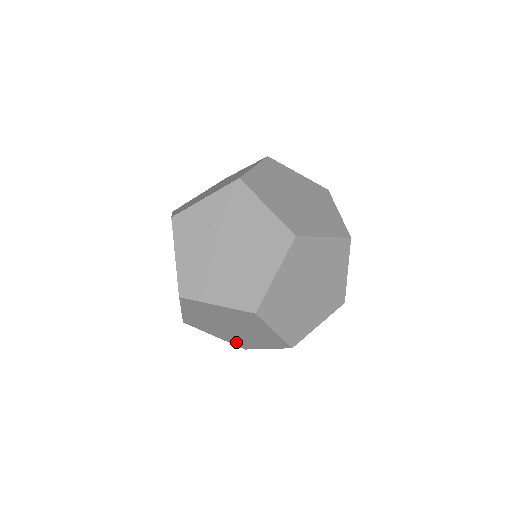
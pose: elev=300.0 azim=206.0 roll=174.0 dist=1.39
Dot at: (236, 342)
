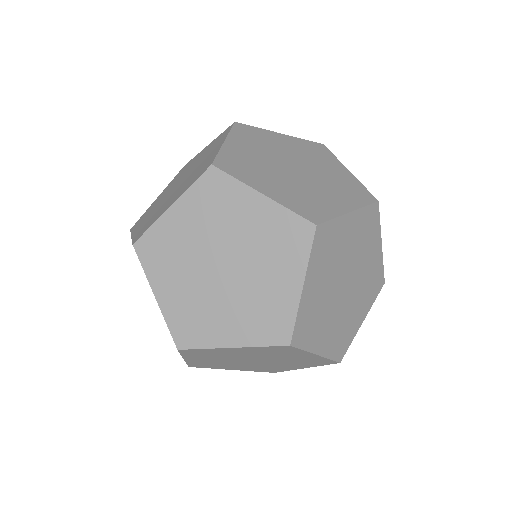
Dot at: (262, 370)
